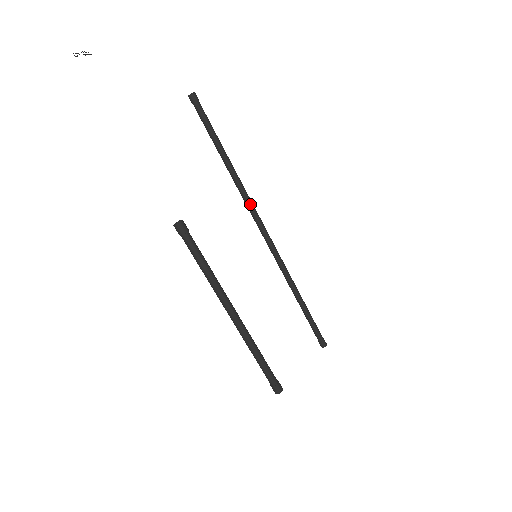
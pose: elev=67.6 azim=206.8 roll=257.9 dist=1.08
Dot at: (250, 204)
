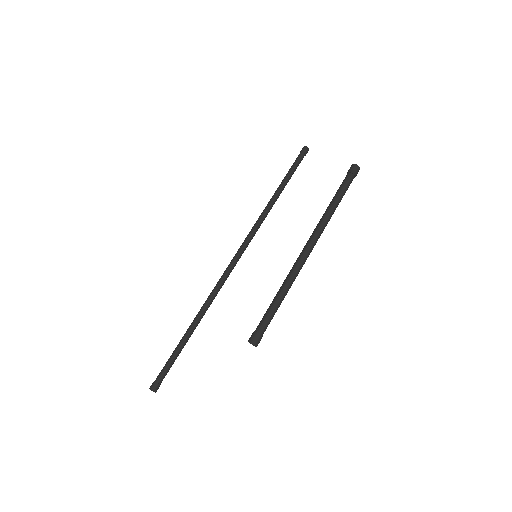
Dot at: (256, 231)
